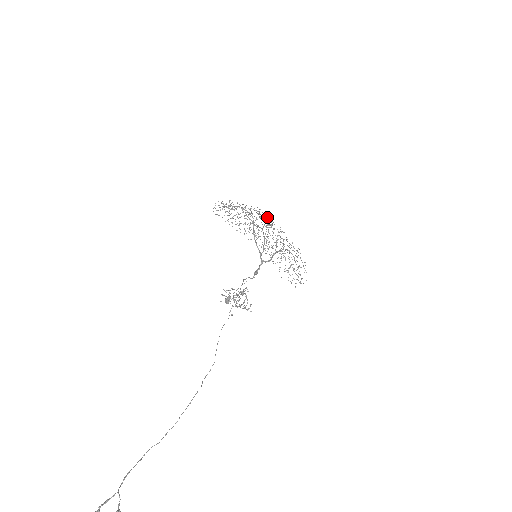
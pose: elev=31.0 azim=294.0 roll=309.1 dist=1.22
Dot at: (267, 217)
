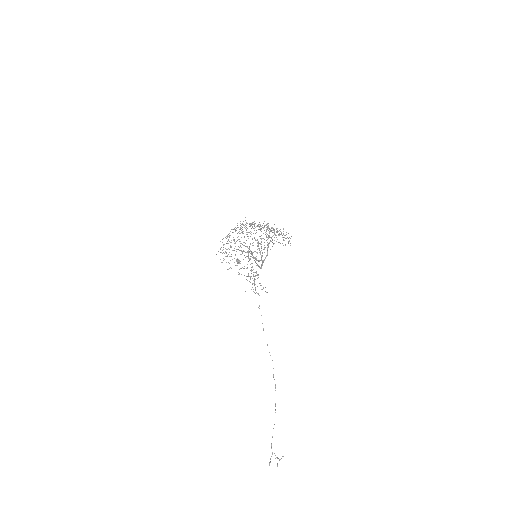
Dot at: occluded
